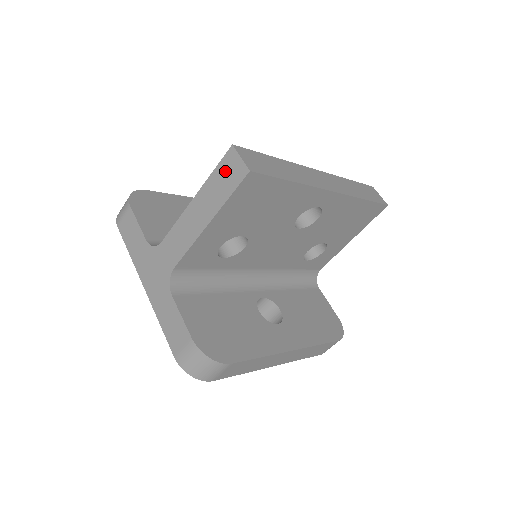
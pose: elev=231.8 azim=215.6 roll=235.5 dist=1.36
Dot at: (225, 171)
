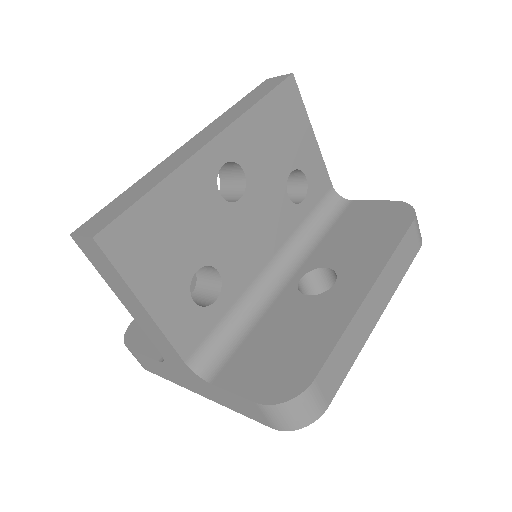
Dot at: (94, 258)
